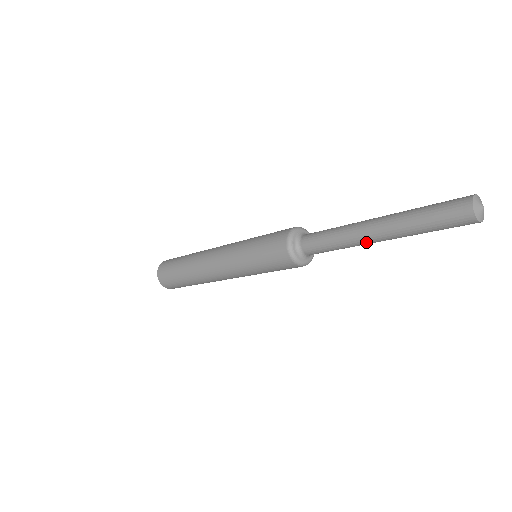
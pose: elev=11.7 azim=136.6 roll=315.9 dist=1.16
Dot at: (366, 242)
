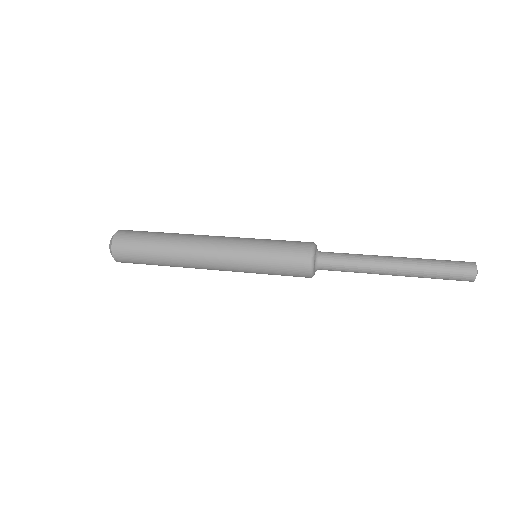
Dot at: occluded
